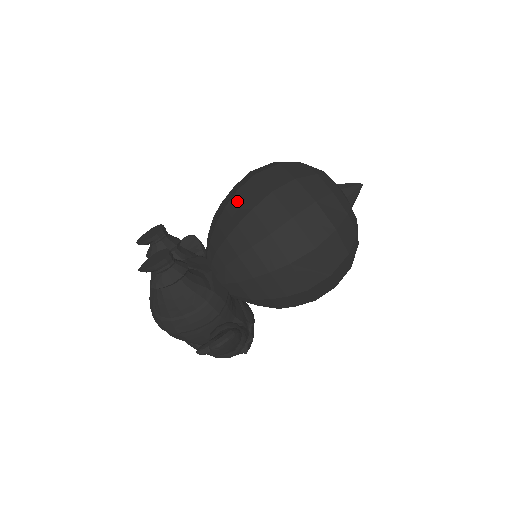
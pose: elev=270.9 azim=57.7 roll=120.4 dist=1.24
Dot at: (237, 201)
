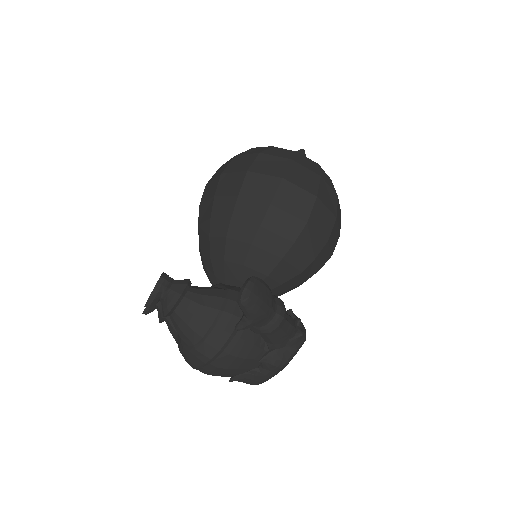
Dot at: (203, 209)
